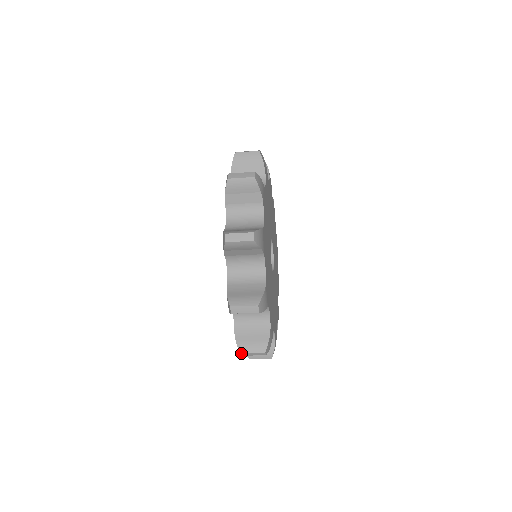
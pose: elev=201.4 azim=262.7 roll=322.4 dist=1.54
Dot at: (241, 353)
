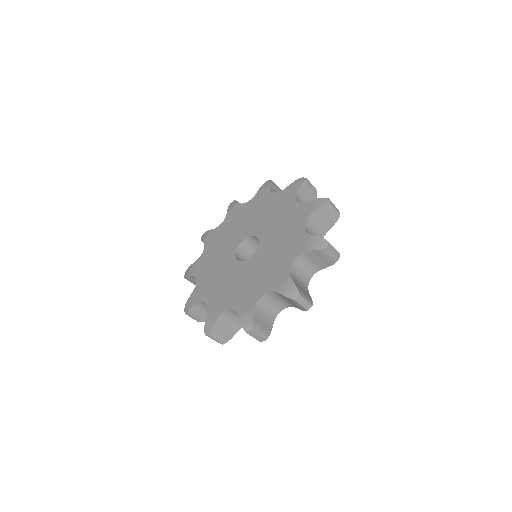
Dot at: (252, 331)
